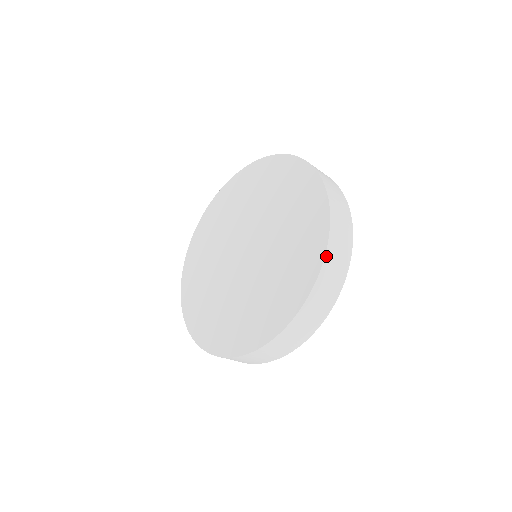
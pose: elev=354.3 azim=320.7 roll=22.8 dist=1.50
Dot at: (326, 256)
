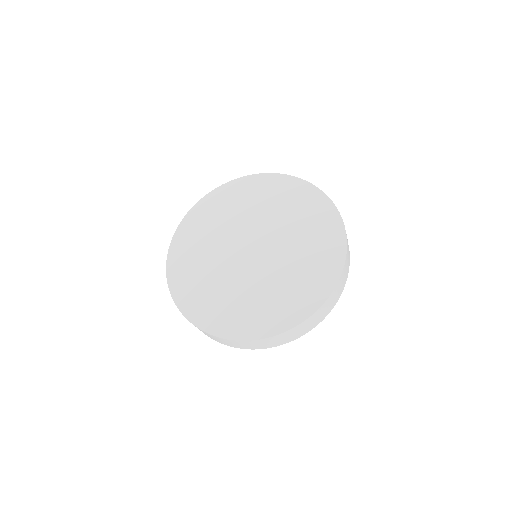
Dot at: (303, 322)
